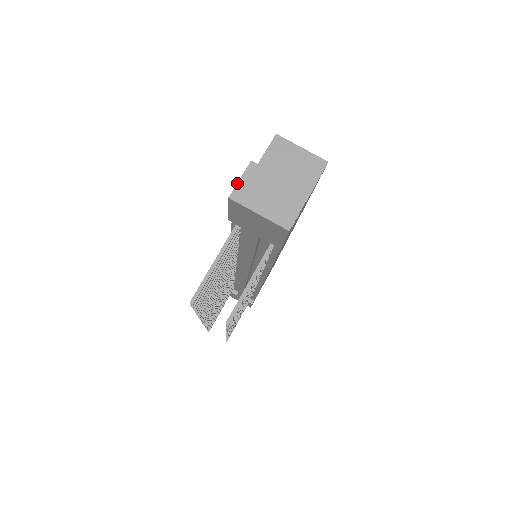
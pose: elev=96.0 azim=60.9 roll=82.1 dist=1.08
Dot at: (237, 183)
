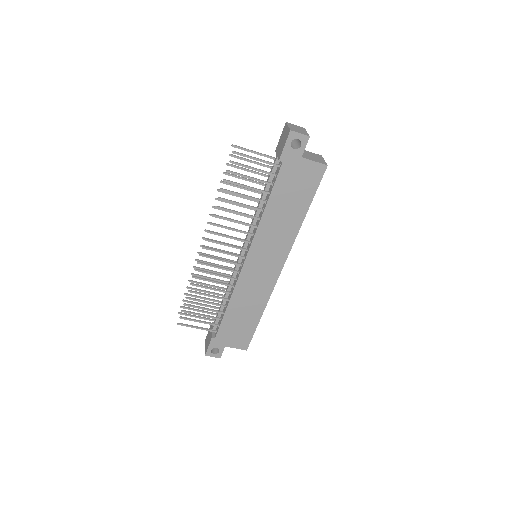
Dot at: (293, 124)
